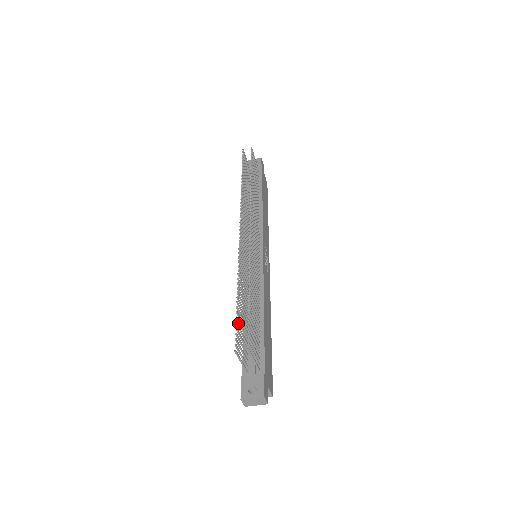
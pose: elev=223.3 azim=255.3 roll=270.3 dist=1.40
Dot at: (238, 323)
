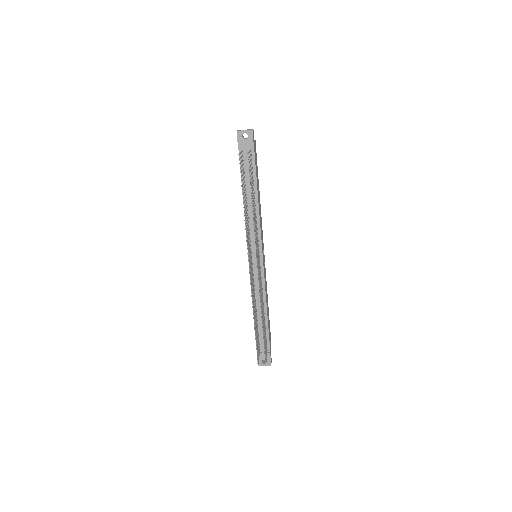
Dot at: (256, 340)
